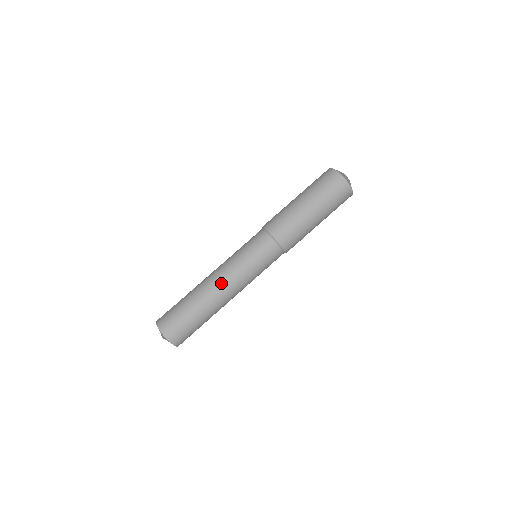
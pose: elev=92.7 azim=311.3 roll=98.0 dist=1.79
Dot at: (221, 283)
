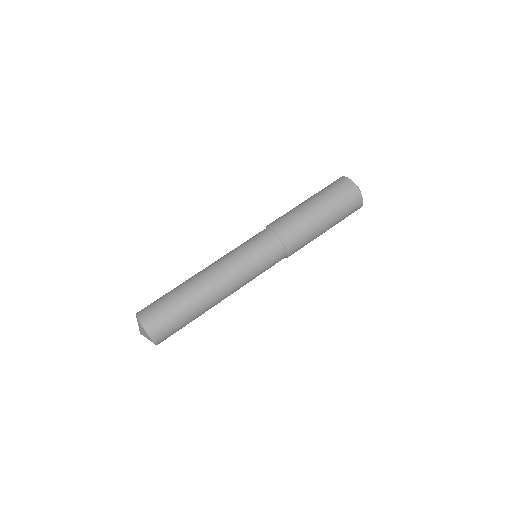
Dot at: (219, 280)
